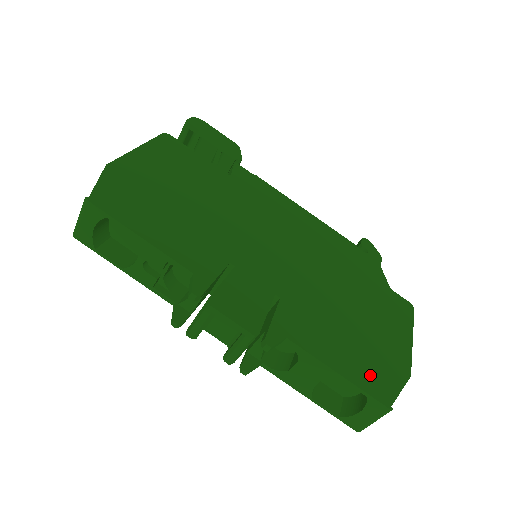
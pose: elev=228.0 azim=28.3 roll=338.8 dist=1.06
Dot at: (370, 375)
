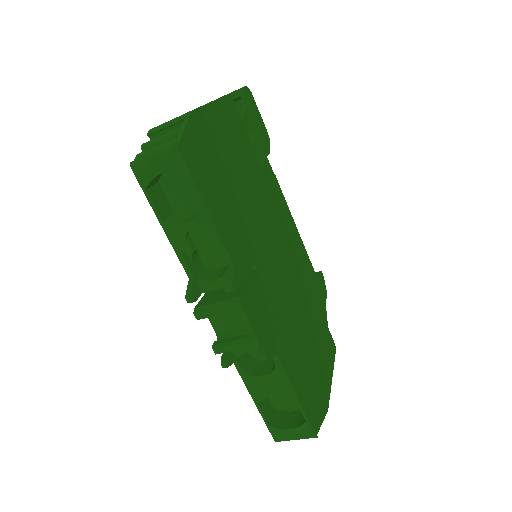
Dot at: (311, 403)
